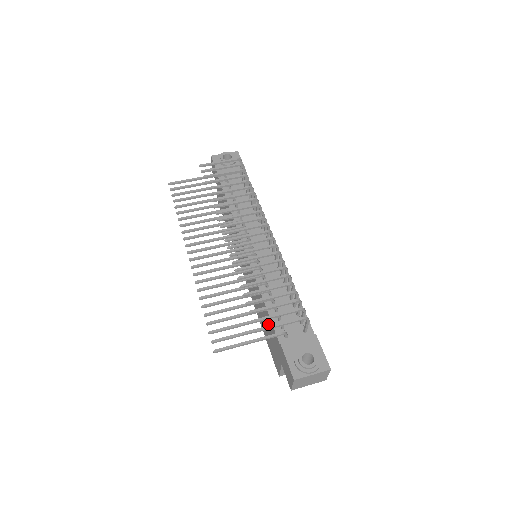
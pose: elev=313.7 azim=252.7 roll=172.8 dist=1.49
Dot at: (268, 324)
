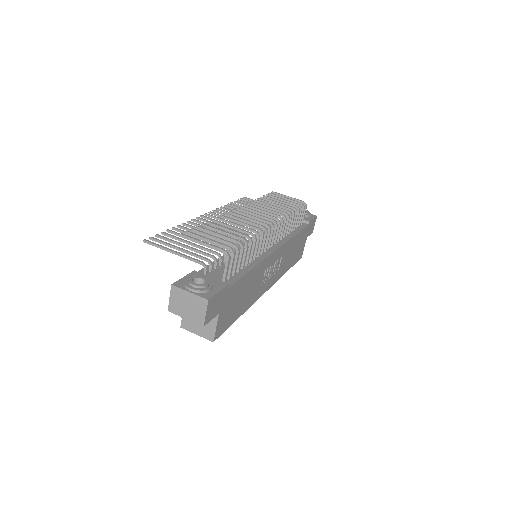
Dot at: occluded
